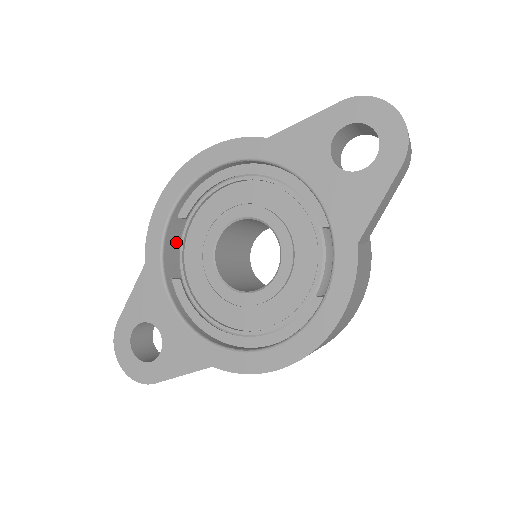
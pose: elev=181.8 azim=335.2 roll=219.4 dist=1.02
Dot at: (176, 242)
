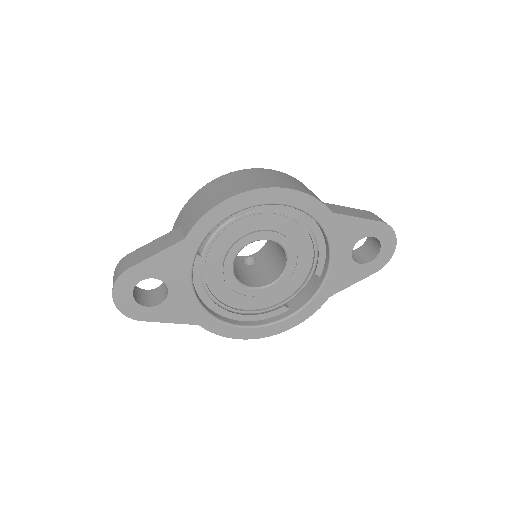
Dot at: occluded
